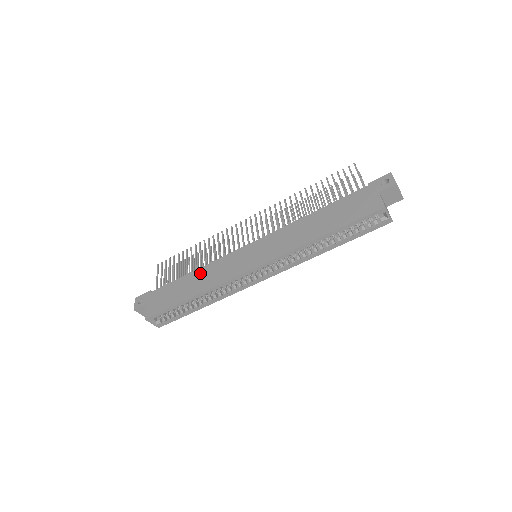
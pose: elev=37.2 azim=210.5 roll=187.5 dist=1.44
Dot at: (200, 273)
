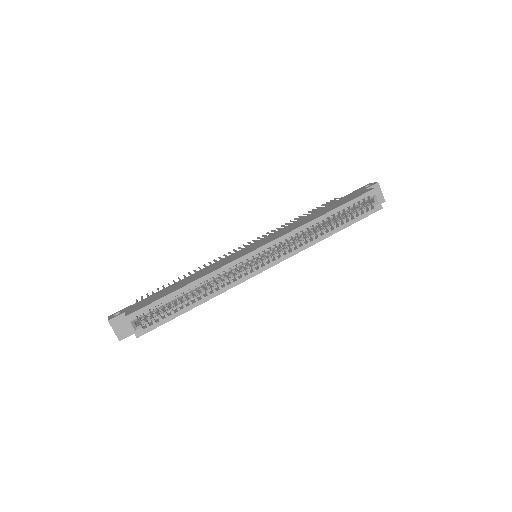
Dot at: (195, 274)
